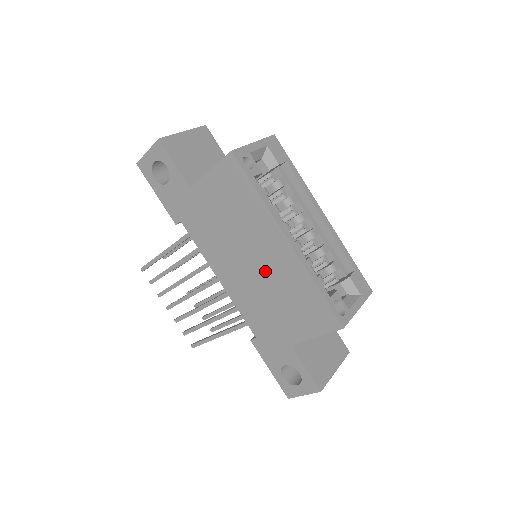
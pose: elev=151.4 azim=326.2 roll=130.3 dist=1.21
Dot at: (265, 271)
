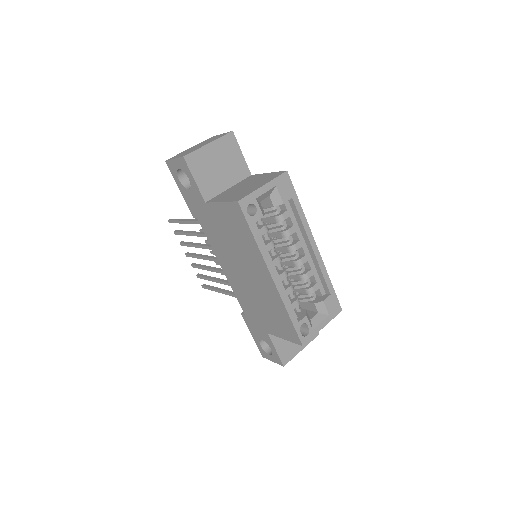
Dot at: (255, 285)
